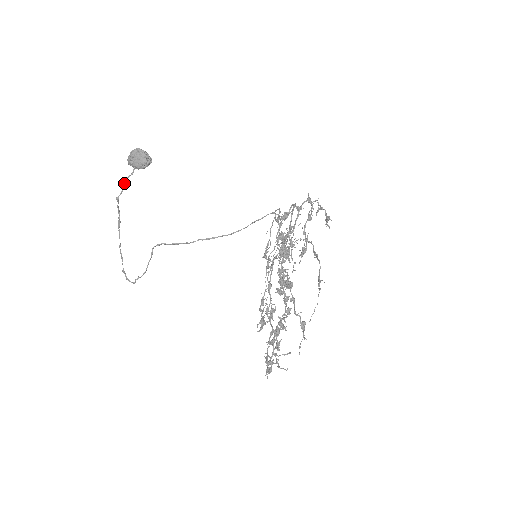
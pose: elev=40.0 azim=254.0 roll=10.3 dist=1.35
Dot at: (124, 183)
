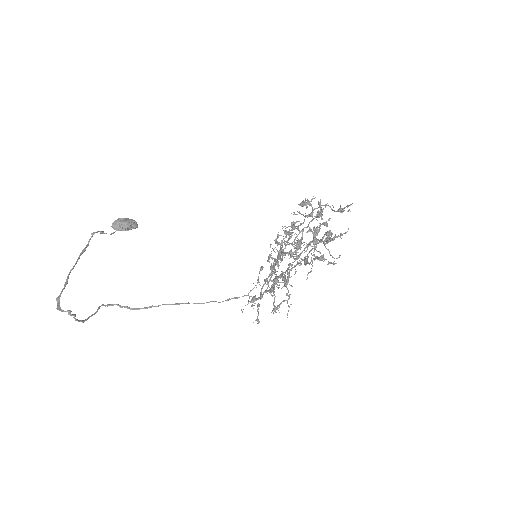
Dot at: (103, 232)
